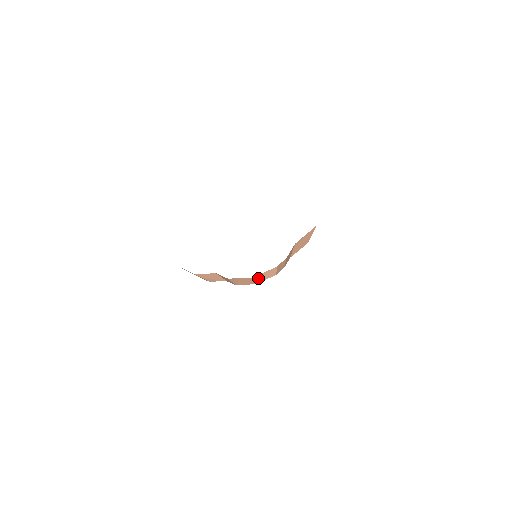
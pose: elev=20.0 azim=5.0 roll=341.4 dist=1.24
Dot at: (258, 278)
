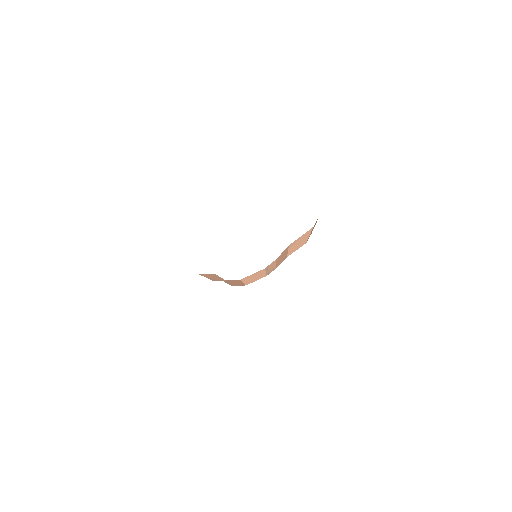
Dot at: (247, 280)
